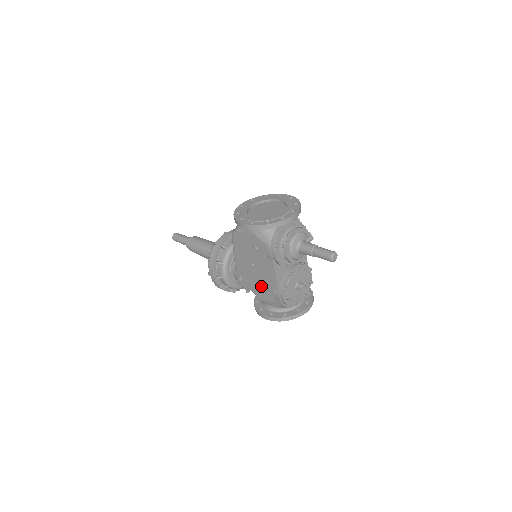
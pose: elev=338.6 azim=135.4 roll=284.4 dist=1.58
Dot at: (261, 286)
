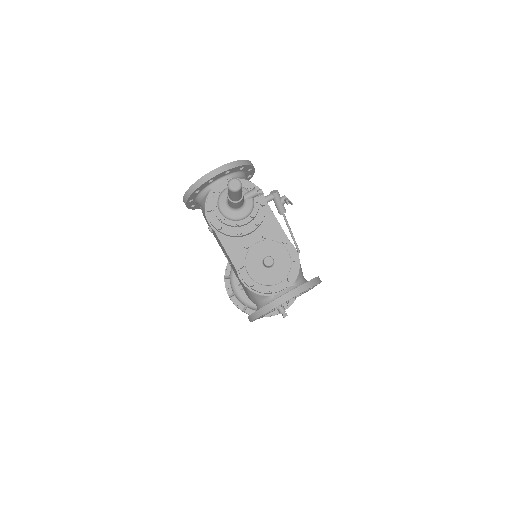
Dot at: occluded
